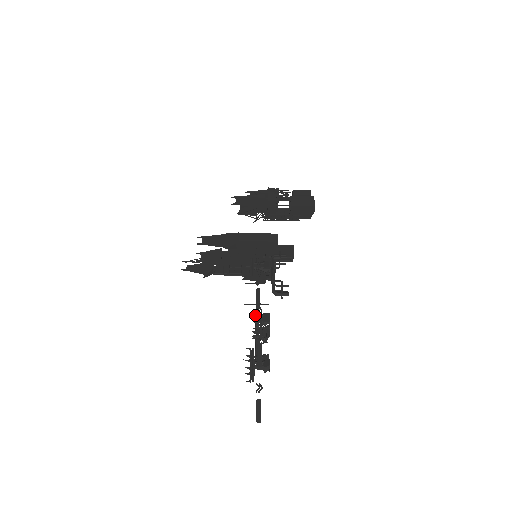
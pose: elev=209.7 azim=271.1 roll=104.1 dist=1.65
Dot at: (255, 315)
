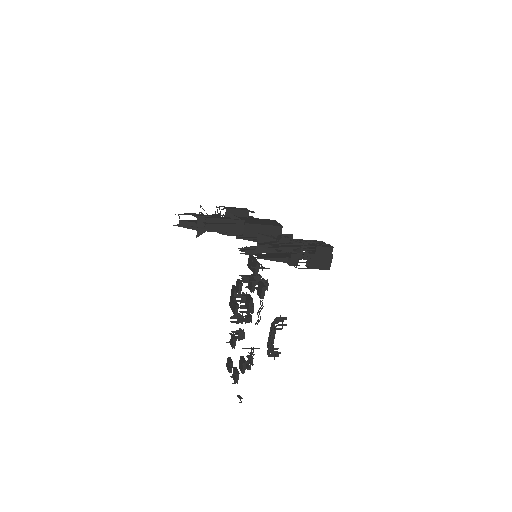
Dot at: (242, 307)
